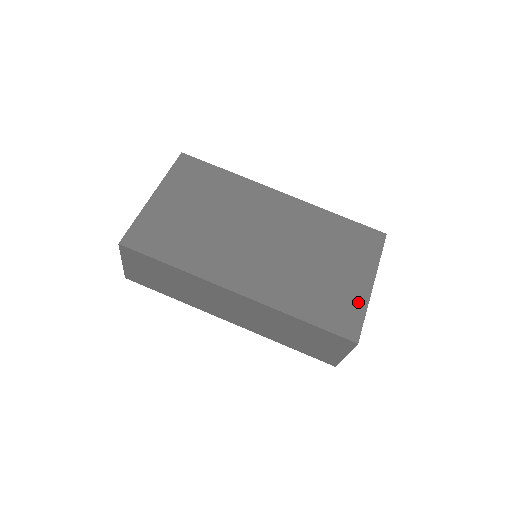
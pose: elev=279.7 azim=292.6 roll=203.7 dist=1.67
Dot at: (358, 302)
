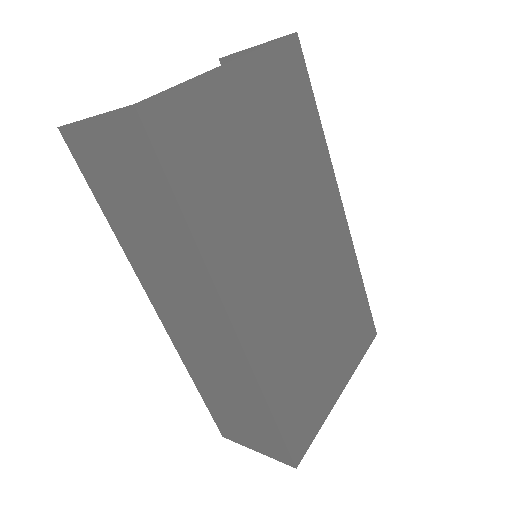
Dot at: (322, 410)
